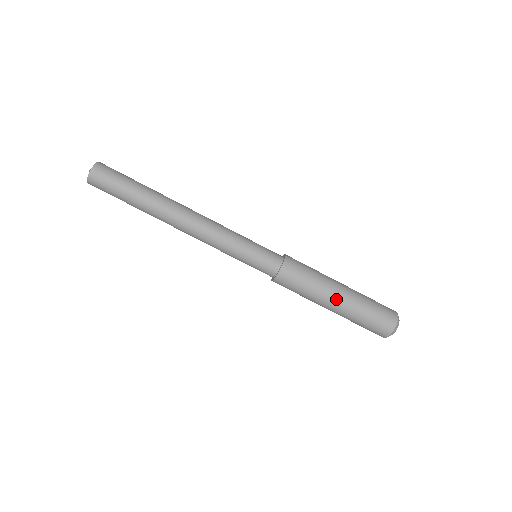
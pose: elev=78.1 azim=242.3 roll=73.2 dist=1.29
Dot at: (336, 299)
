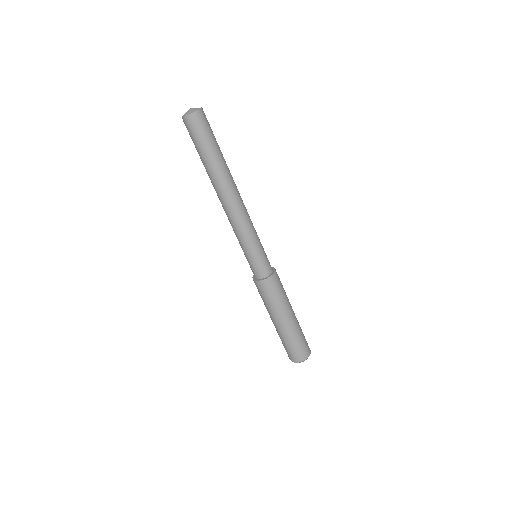
Dot at: (287, 319)
